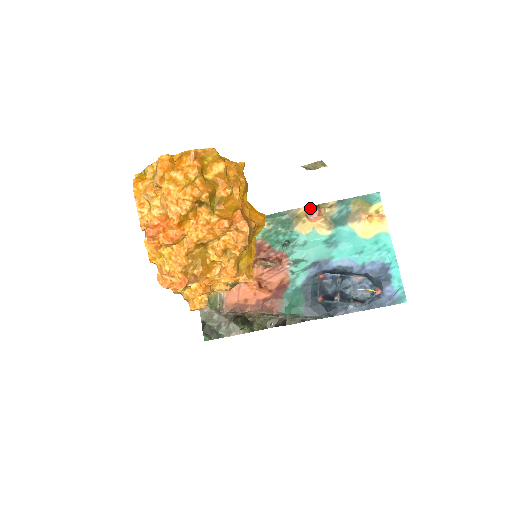
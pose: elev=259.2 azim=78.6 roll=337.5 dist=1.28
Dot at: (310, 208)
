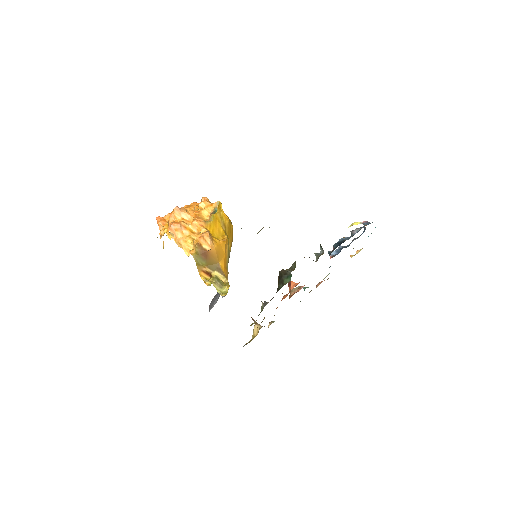
Dot at: occluded
